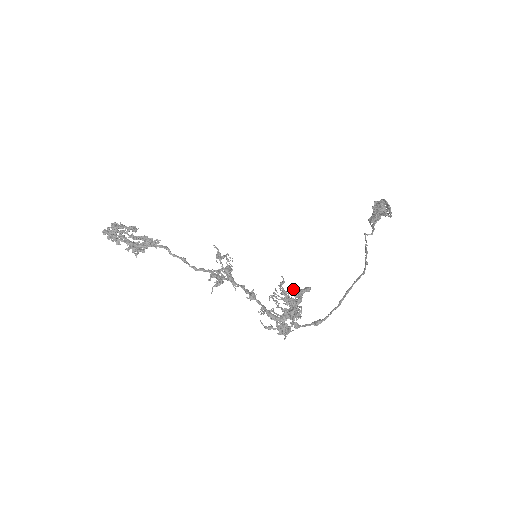
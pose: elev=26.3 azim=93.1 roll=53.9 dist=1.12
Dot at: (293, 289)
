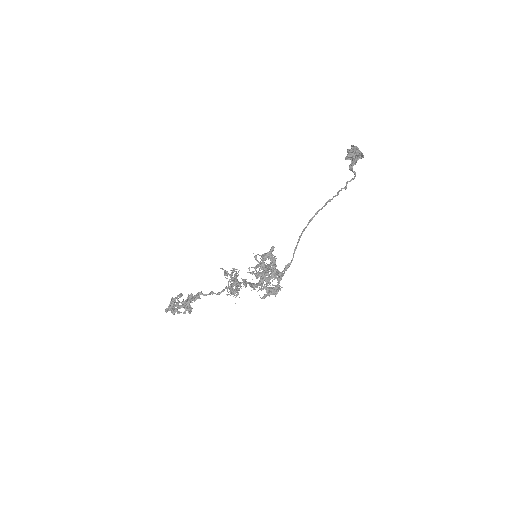
Dot at: (261, 256)
